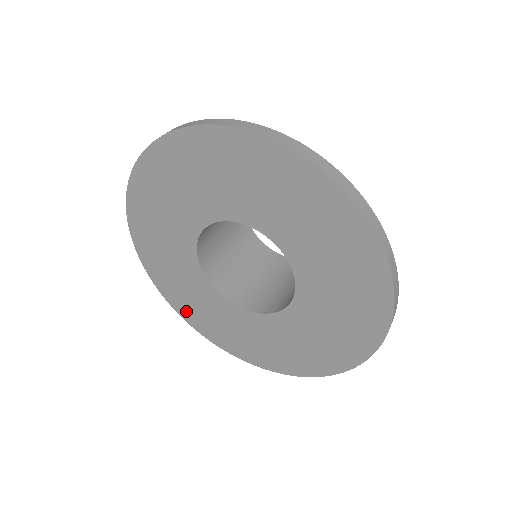
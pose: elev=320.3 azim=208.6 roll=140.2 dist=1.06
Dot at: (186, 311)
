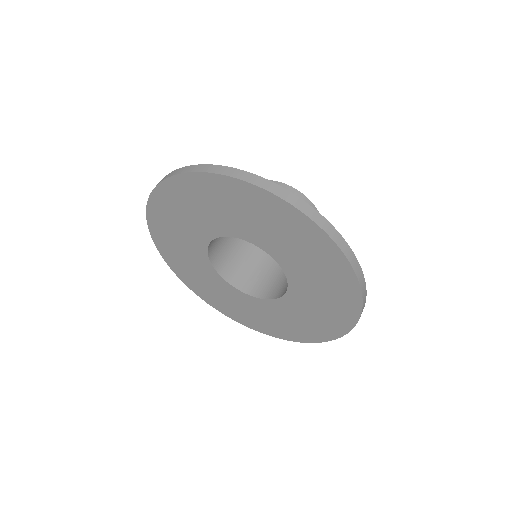
Dot at: (176, 265)
